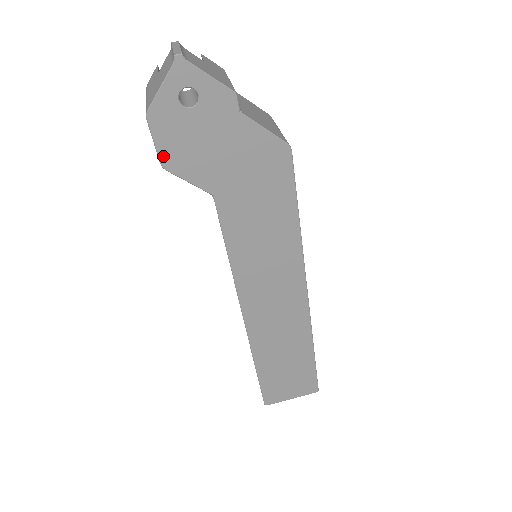
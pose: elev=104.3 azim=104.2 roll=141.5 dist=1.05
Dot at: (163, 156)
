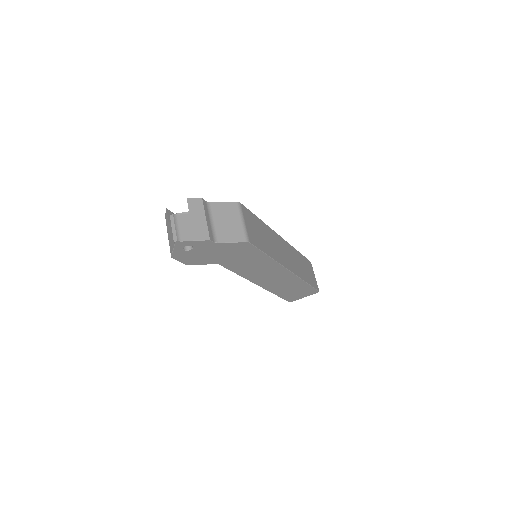
Dot at: (186, 263)
